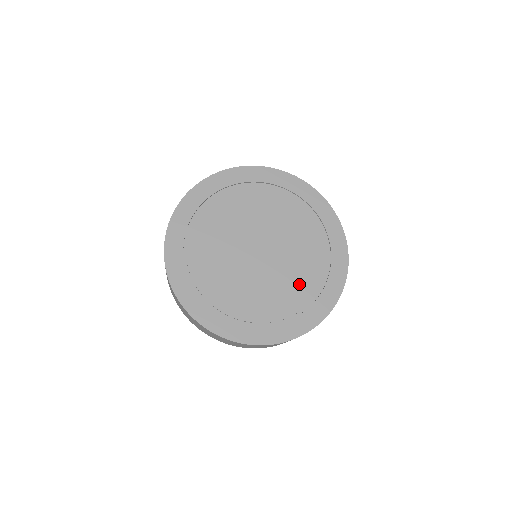
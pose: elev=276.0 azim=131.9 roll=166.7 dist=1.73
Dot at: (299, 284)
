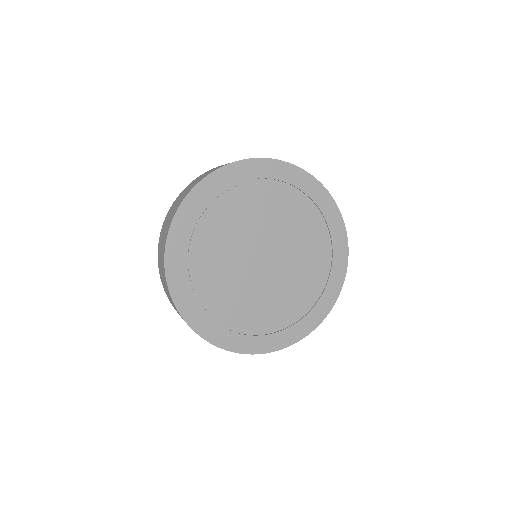
Dot at: (260, 312)
